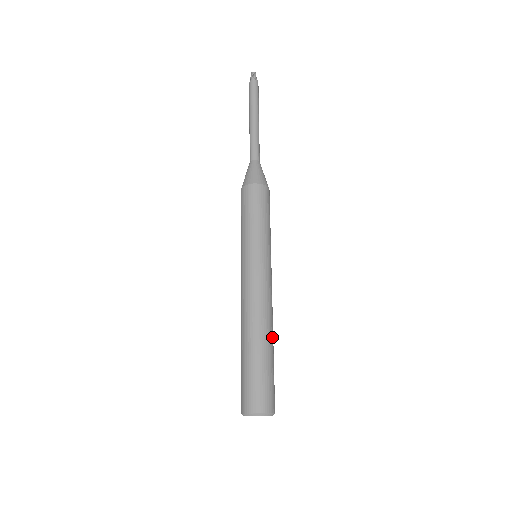
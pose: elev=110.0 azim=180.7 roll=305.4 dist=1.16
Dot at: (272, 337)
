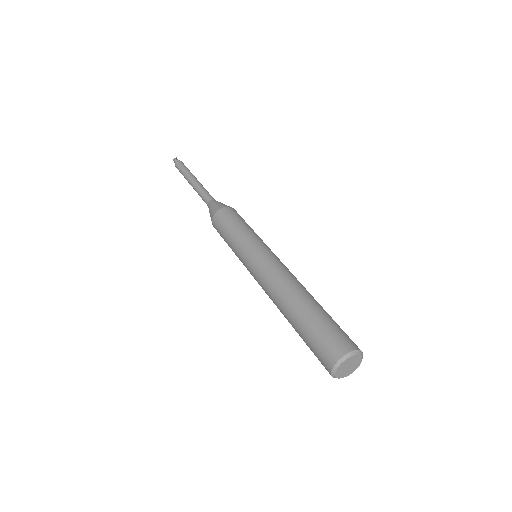
Dot at: occluded
